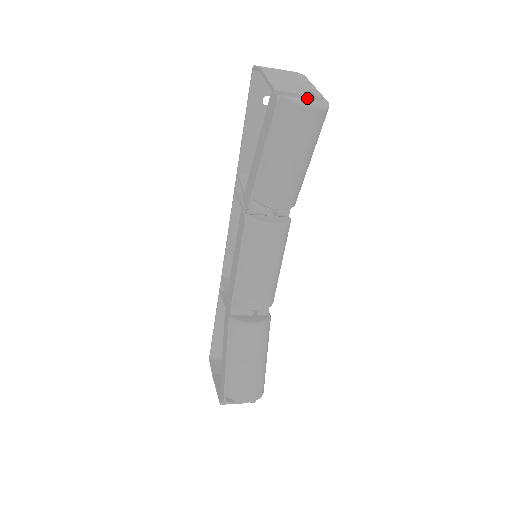
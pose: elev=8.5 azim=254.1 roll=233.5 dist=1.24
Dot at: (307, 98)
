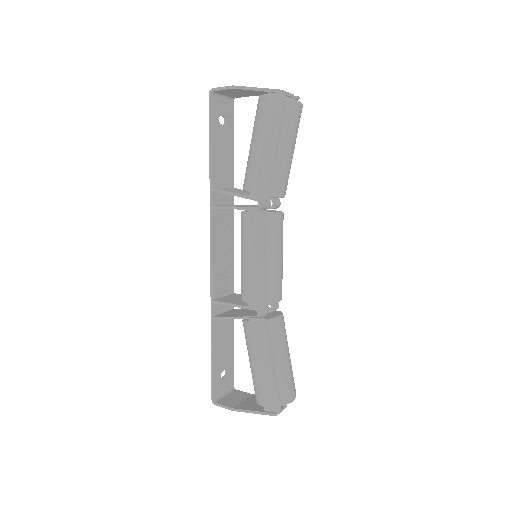
Dot at: occluded
